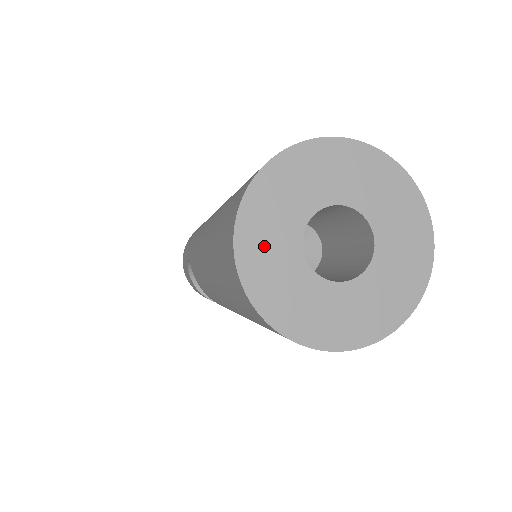
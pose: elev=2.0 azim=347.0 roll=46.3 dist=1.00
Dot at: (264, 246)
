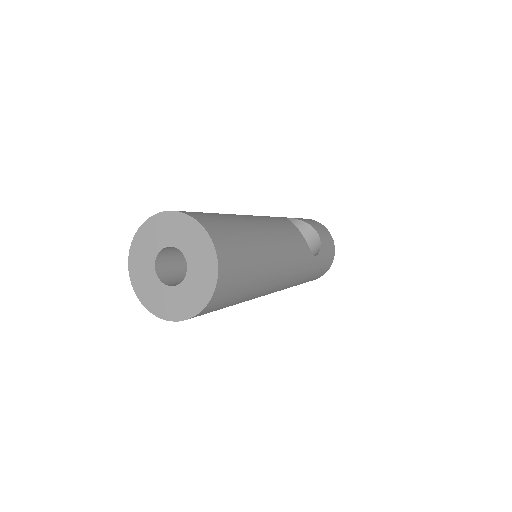
Dot at: (139, 263)
